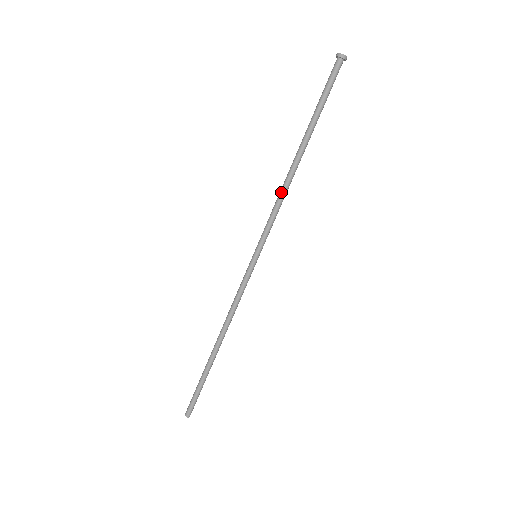
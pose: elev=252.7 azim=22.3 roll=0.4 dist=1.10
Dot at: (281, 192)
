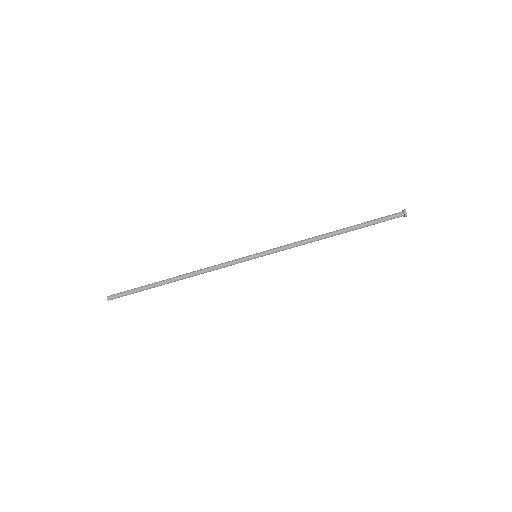
Dot at: (307, 240)
